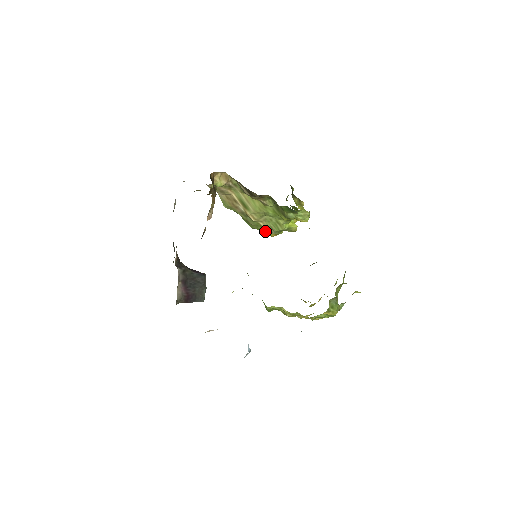
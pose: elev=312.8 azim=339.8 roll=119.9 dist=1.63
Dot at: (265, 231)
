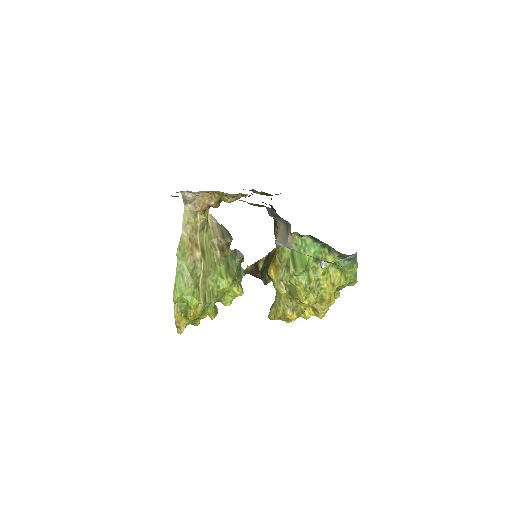
Dot at: (199, 296)
